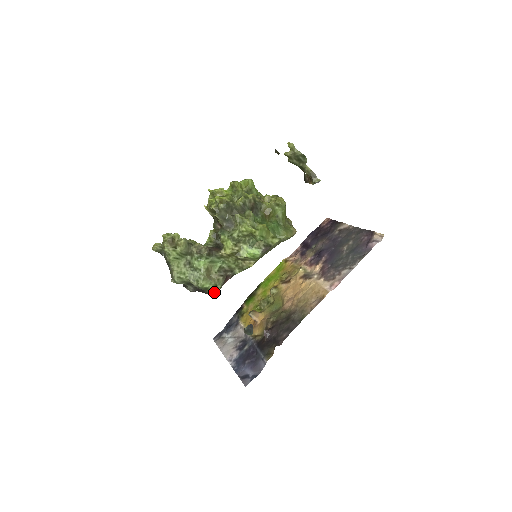
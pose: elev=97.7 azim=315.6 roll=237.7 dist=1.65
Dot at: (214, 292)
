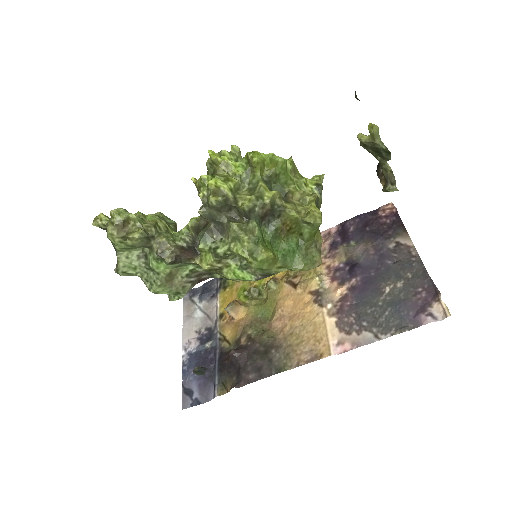
Dot at: (174, 298)
